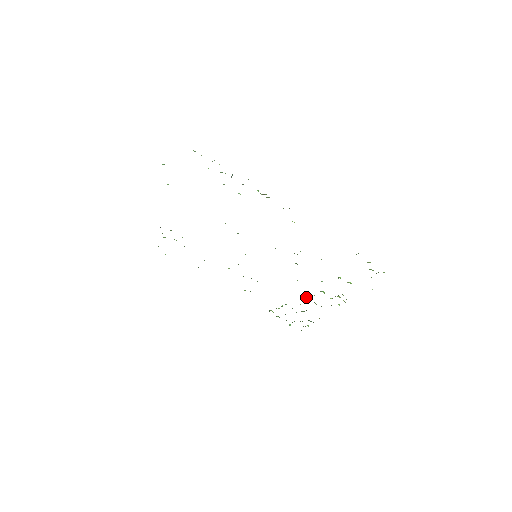
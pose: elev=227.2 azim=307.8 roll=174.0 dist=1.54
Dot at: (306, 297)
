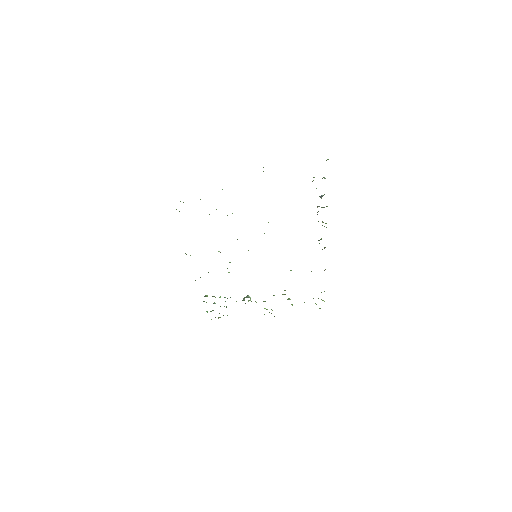
Dot at: (249, 300)
